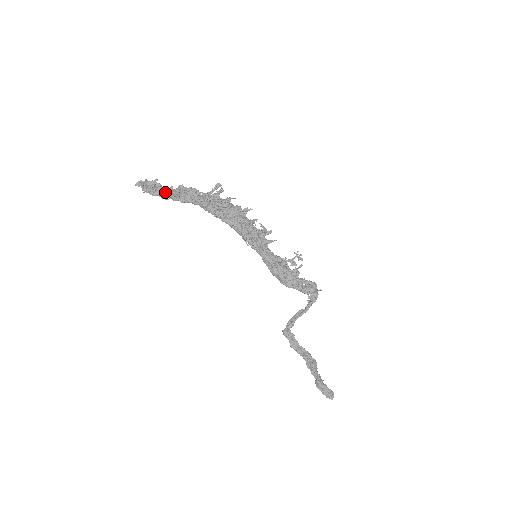
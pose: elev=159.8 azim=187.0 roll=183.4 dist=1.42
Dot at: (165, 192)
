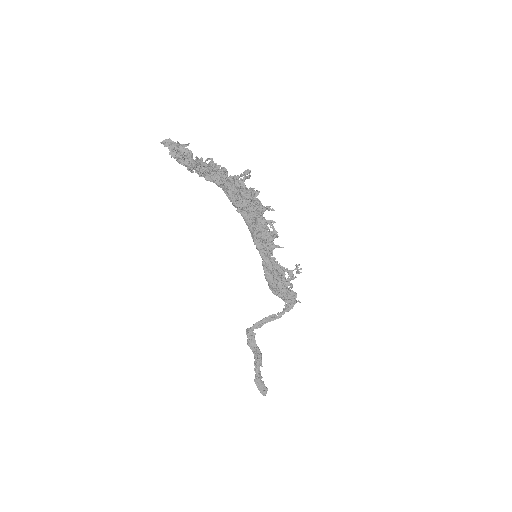
Dot at: (195, 164)
